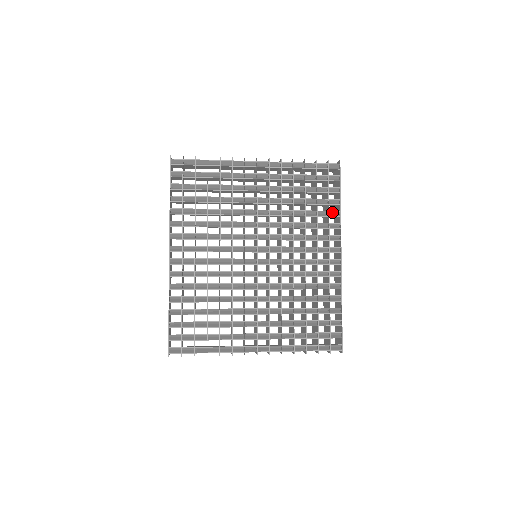
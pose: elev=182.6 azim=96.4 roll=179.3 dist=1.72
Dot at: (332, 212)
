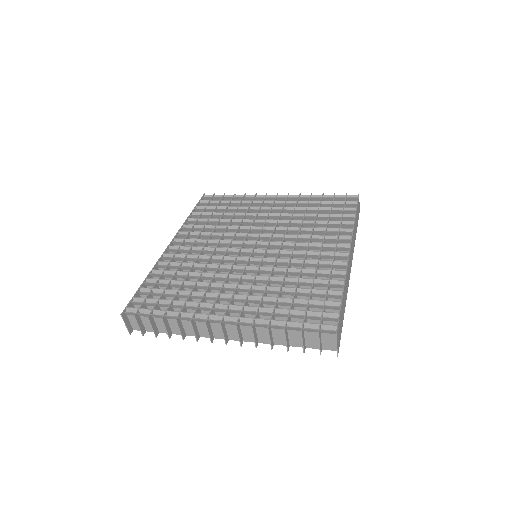
Dot at: (345, 223)
